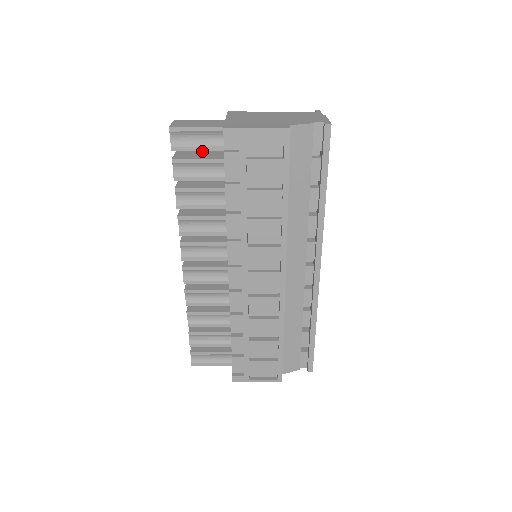
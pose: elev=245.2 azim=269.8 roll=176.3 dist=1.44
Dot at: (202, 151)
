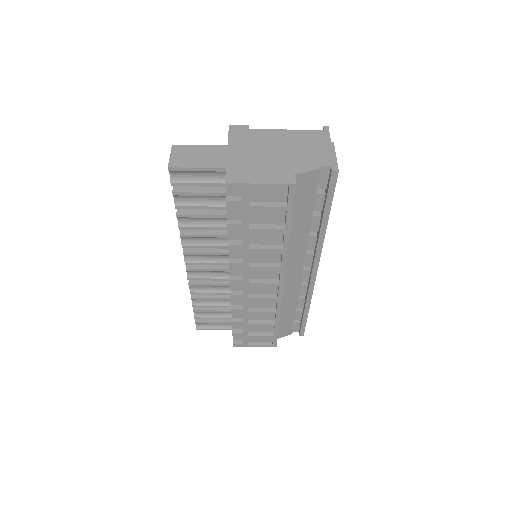
Dot at: occluded
